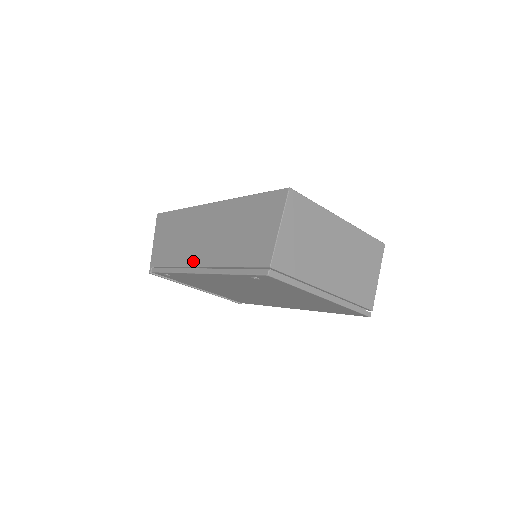
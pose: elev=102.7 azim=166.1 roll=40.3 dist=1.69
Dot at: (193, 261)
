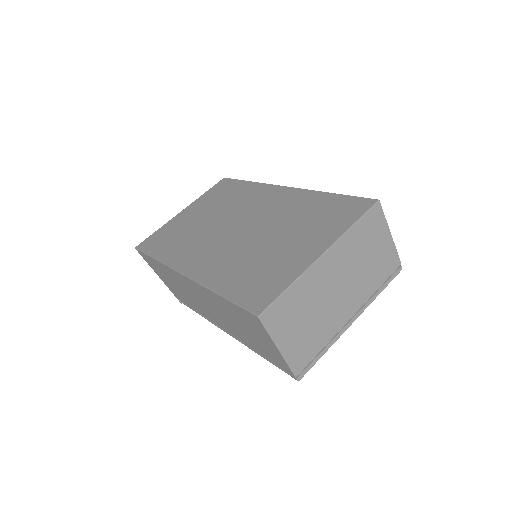
Dot at: (214, 322)
